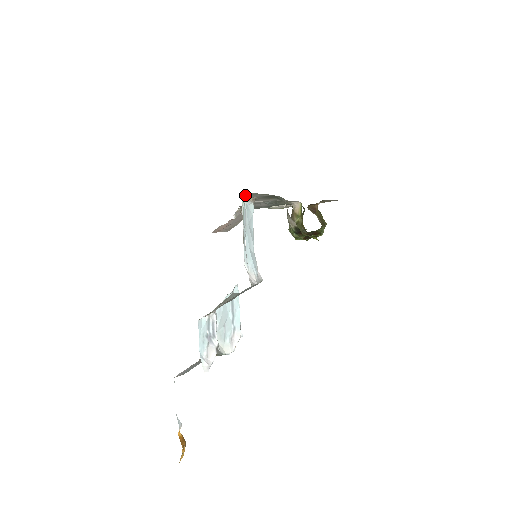
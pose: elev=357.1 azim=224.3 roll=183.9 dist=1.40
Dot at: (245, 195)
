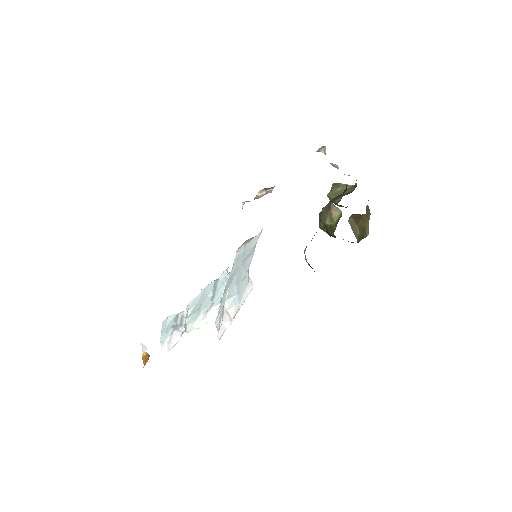
Dot at: occluded
